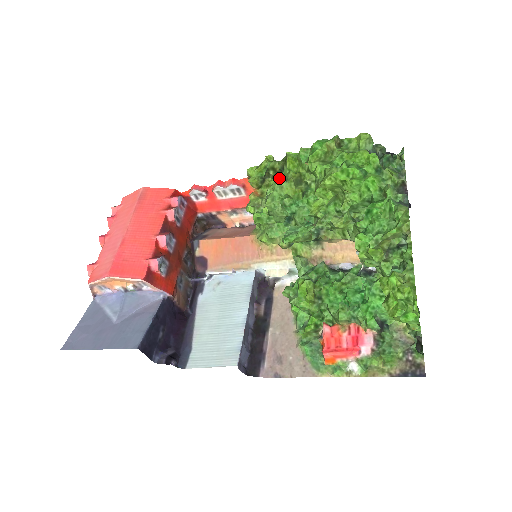
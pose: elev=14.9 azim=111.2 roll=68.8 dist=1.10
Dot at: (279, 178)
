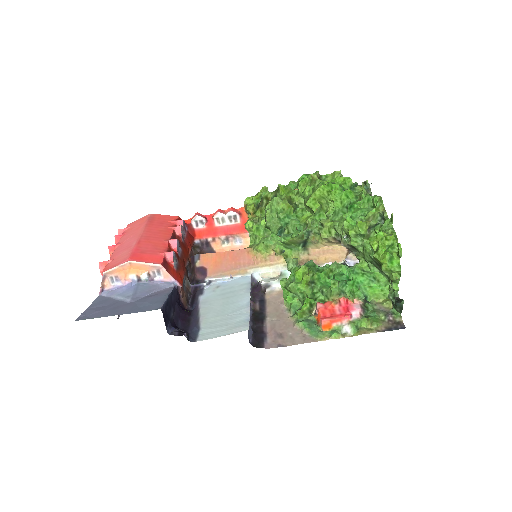
Dot at: occluded
